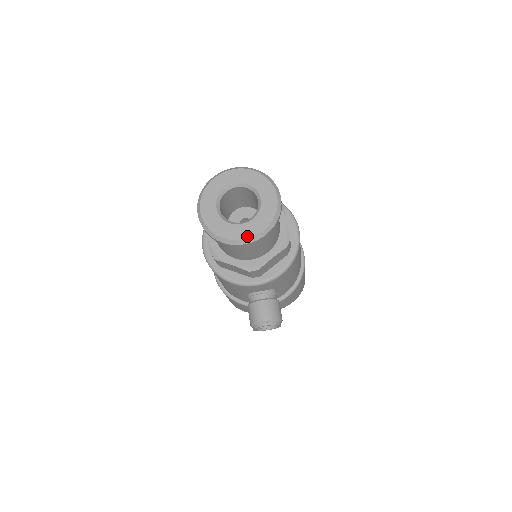
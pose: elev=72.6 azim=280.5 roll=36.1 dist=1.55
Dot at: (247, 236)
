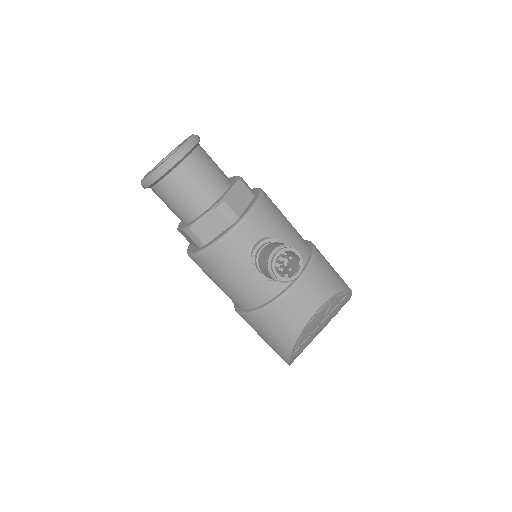
Dot at: (175, 152)
